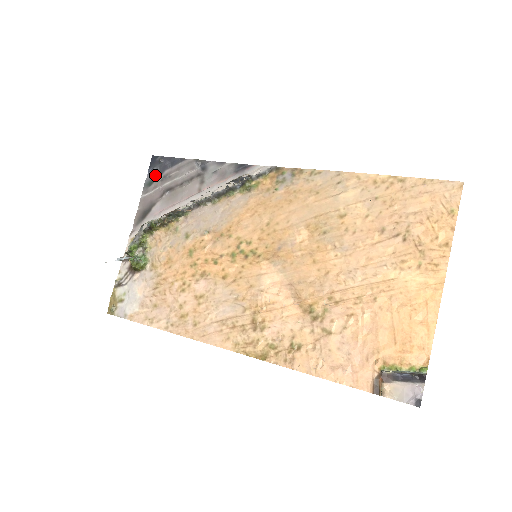
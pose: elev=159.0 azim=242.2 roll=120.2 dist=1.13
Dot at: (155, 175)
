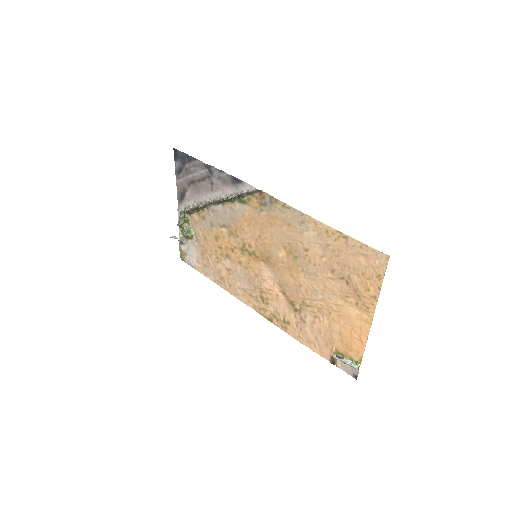
Dot at: (180, 166)
